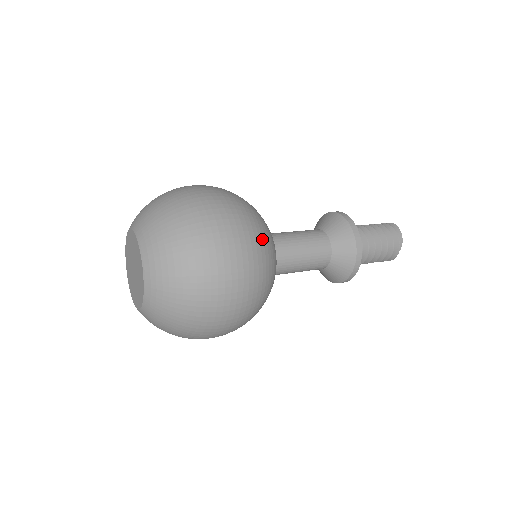
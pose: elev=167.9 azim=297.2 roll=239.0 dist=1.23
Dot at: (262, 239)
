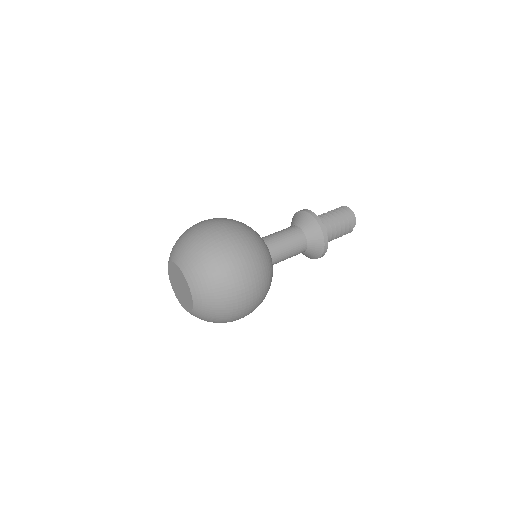
Dot at: (268, 278)
